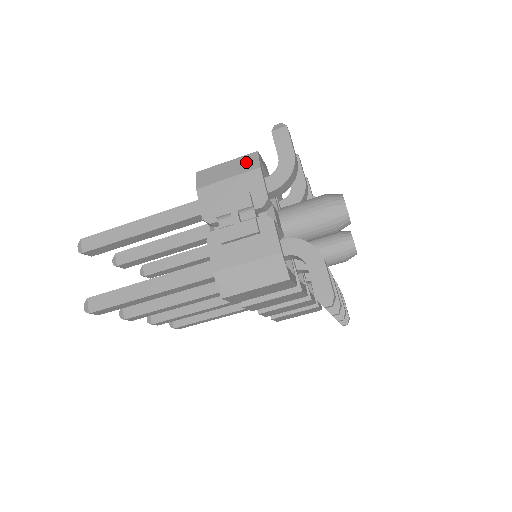
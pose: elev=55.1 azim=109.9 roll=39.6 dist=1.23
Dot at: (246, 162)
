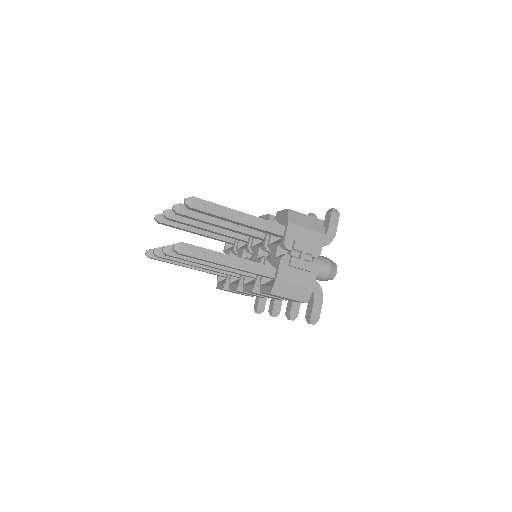
Dot at: (318, 224)
